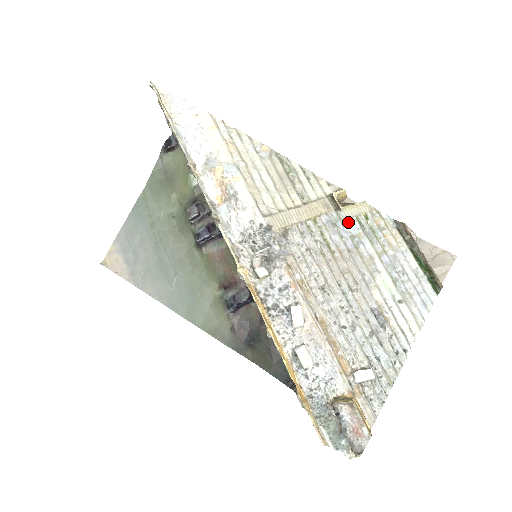
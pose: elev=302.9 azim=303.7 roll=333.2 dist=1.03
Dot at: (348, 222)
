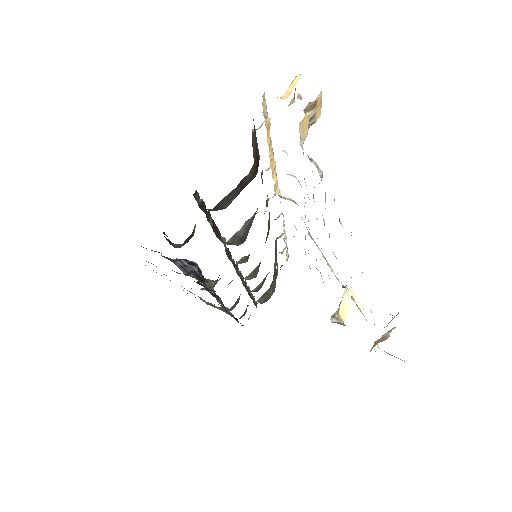
Dot at: (345, 287)
